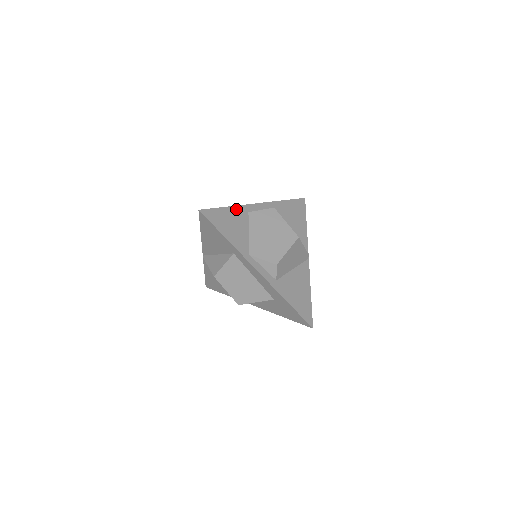
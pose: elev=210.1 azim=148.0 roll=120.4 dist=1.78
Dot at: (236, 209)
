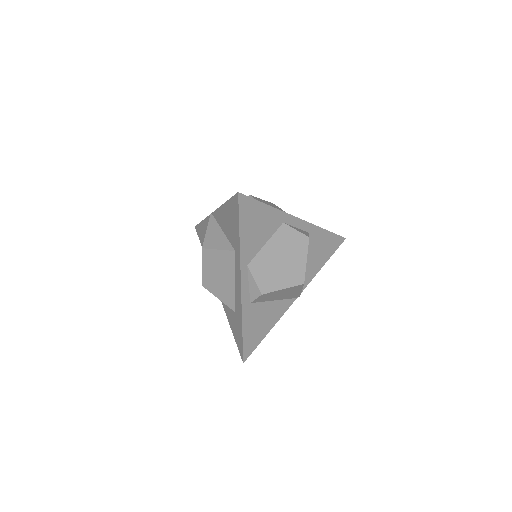
Dot at: (275, 212)
